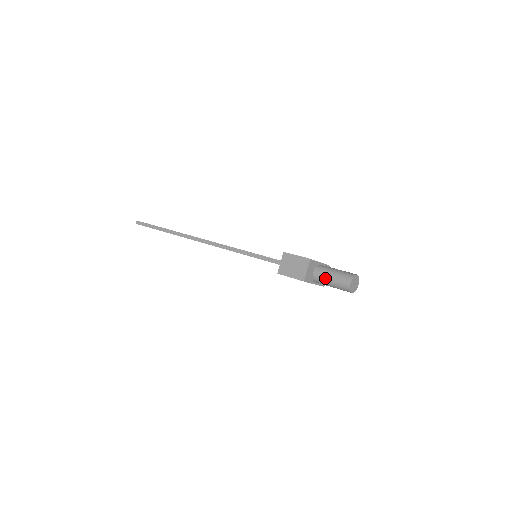
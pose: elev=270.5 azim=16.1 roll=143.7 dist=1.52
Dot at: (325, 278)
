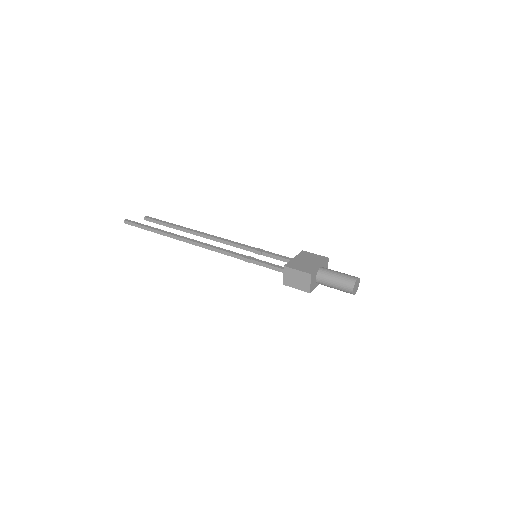
Dot at: (328, 285)
